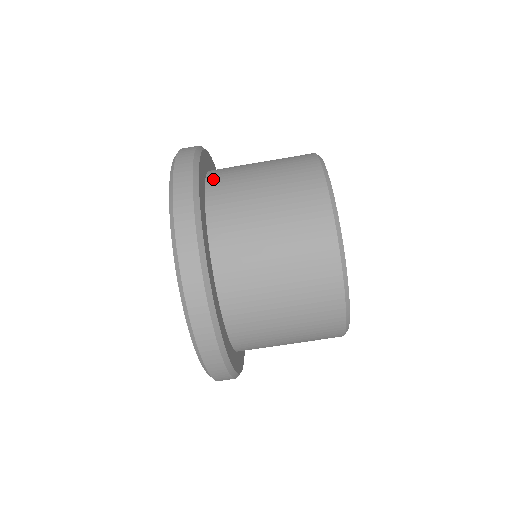
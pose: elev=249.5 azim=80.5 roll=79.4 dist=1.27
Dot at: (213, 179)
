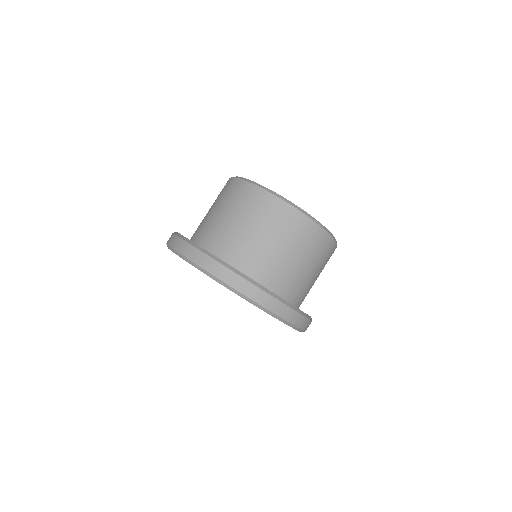
Dot at: occluded
